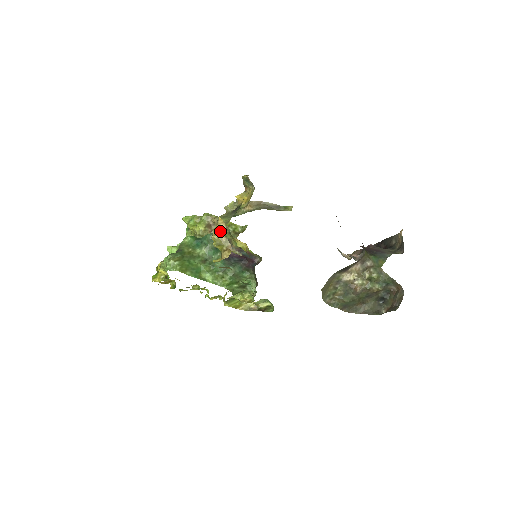
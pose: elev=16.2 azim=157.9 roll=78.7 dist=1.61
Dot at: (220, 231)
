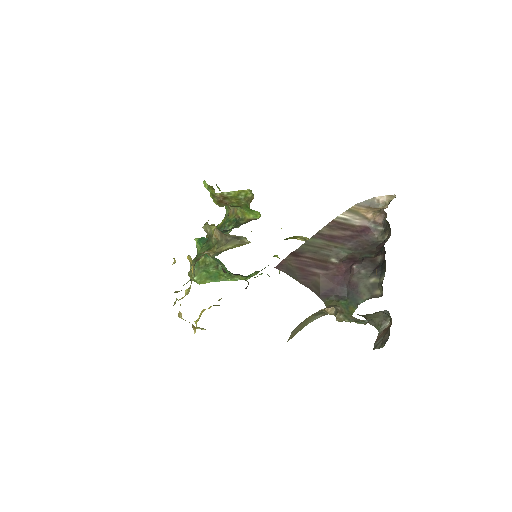
Dot at: (180, 314)
